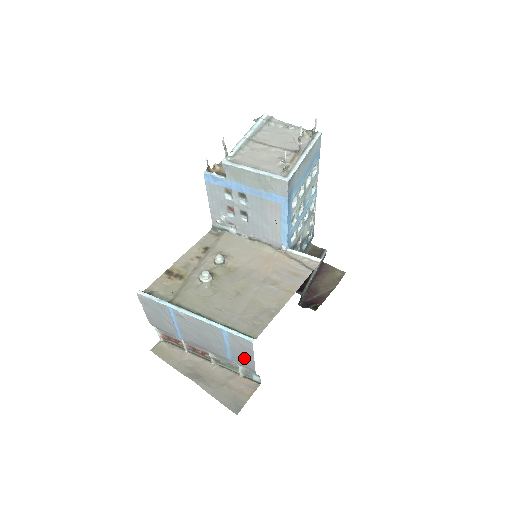
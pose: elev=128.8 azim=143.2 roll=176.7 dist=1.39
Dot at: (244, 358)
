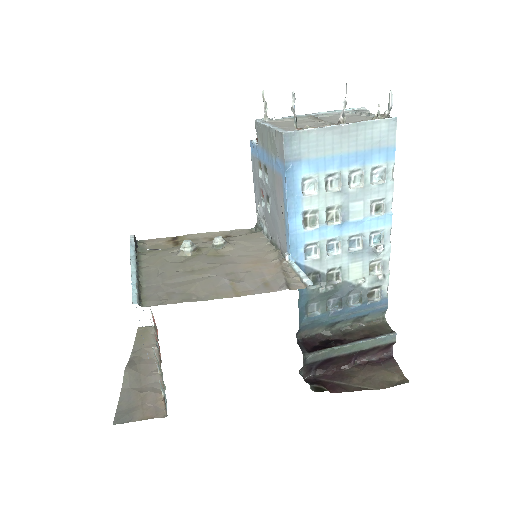
Dot at: occluded
